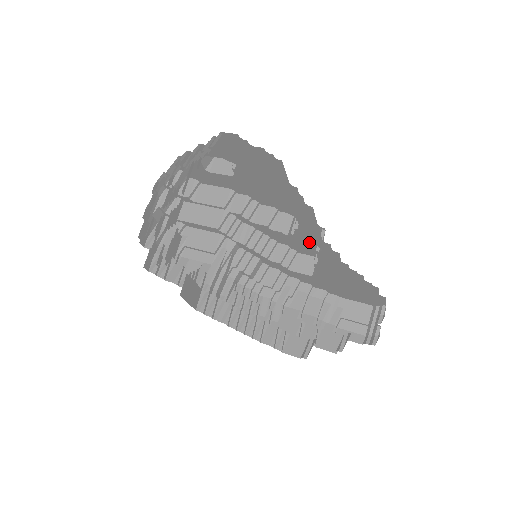
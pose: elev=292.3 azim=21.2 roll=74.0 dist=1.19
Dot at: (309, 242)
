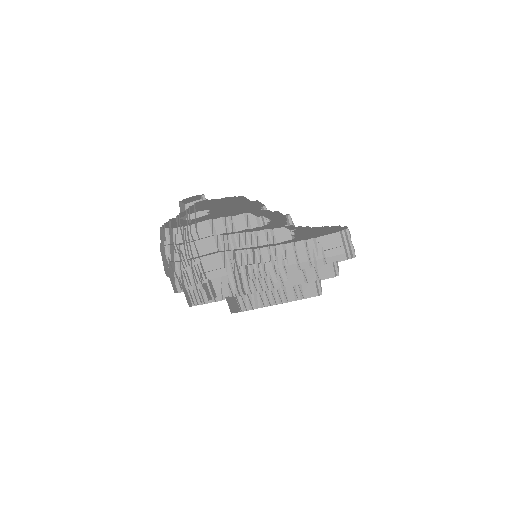
Dot at: (280, 222)
